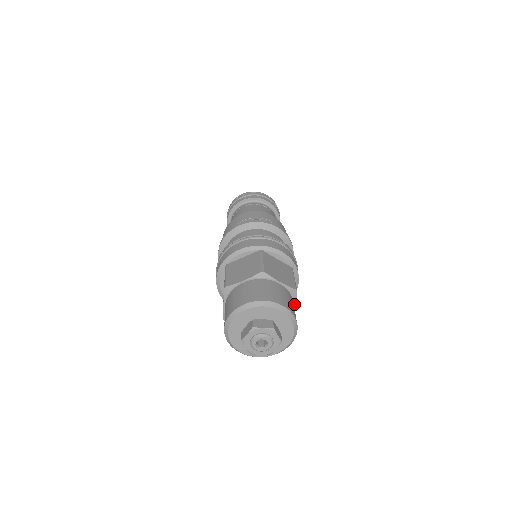
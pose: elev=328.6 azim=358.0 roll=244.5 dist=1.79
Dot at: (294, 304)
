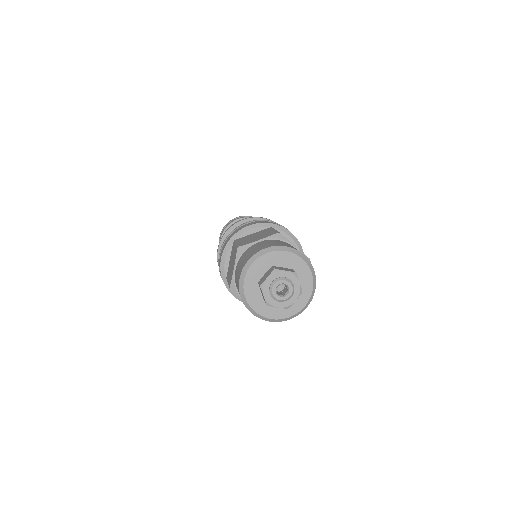
Dot at: (290, 244)
